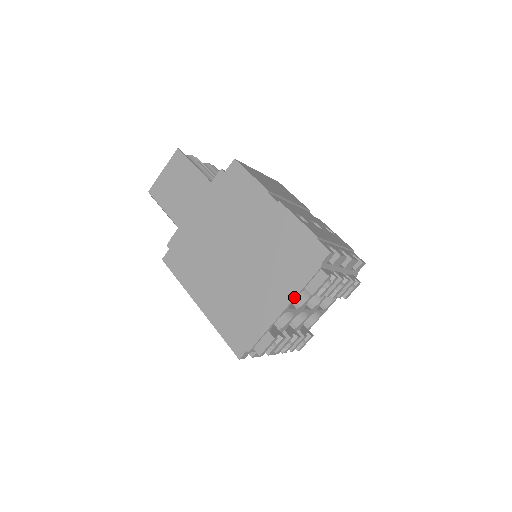
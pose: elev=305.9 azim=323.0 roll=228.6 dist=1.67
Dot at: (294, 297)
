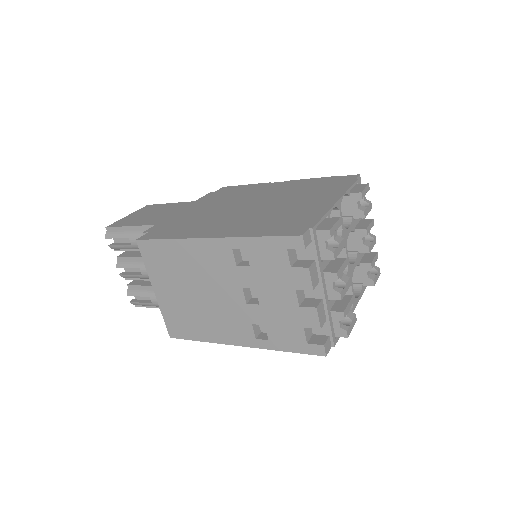
Dot at: (343, 193)
